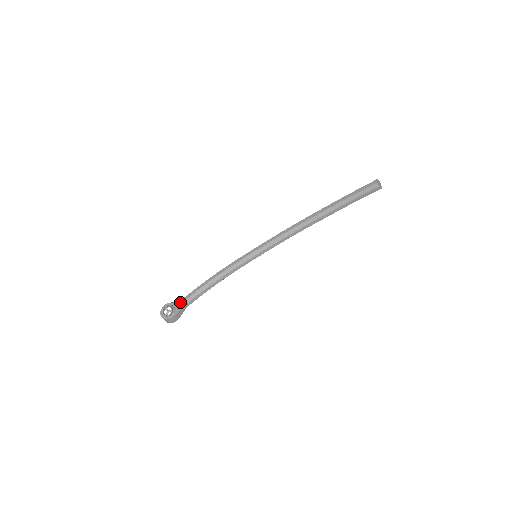
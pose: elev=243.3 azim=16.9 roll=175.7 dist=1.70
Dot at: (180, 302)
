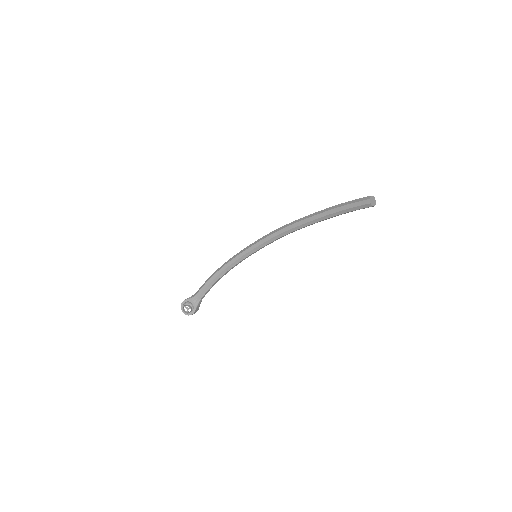
Dot at: (195, 298)
